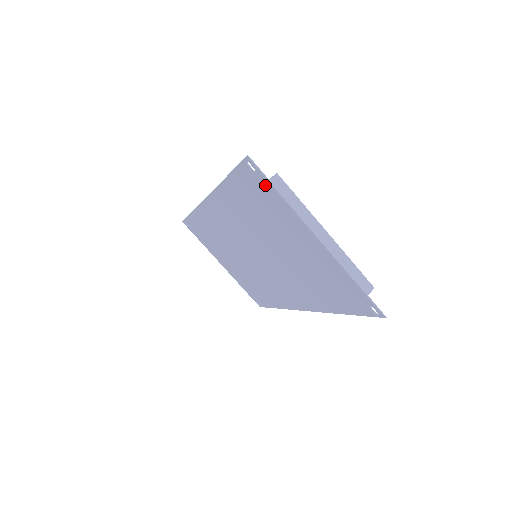
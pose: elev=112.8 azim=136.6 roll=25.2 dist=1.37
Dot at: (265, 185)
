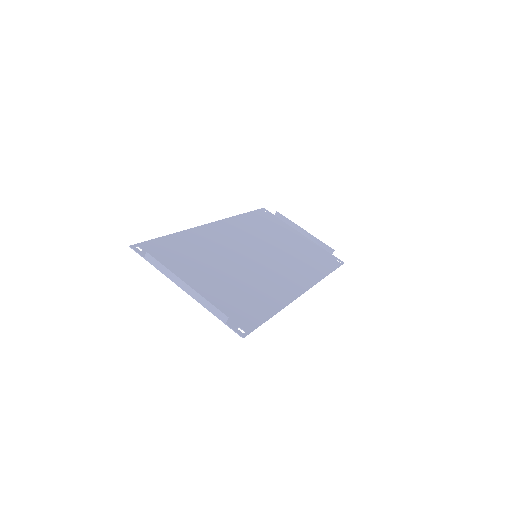
Dot at: occluded
